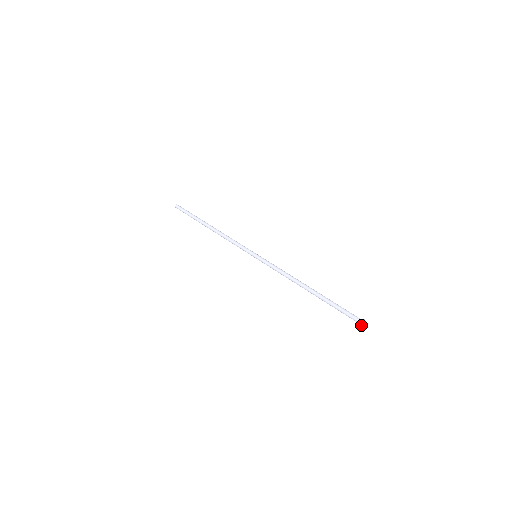
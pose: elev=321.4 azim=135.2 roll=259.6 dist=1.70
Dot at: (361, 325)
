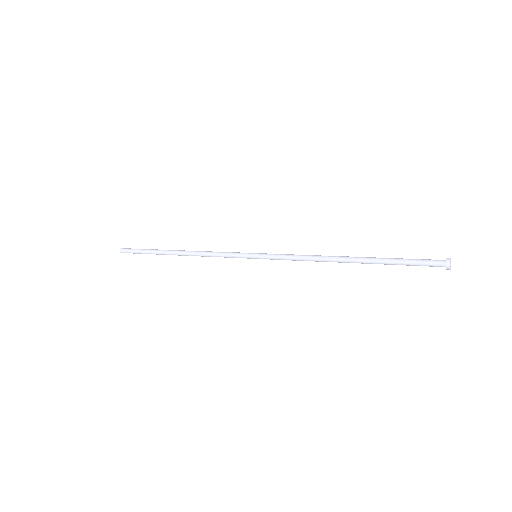
Dot at: (449, 268)
